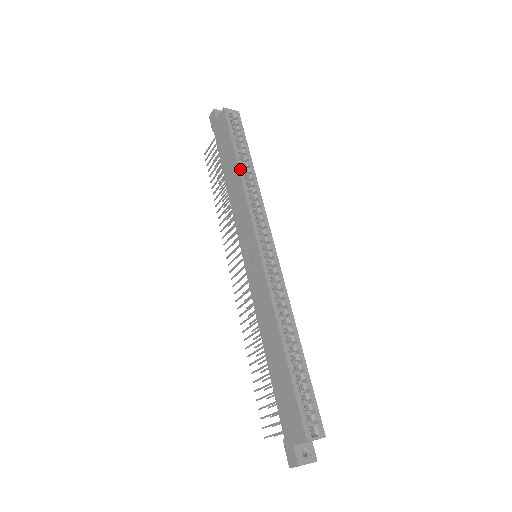
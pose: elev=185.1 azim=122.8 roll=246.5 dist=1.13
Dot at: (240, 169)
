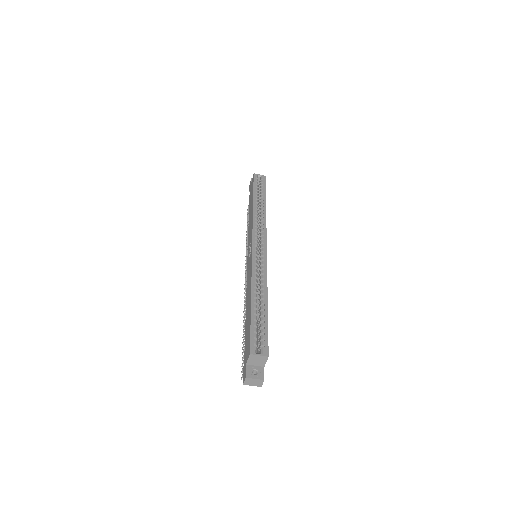
Dot at: (254, 204)
